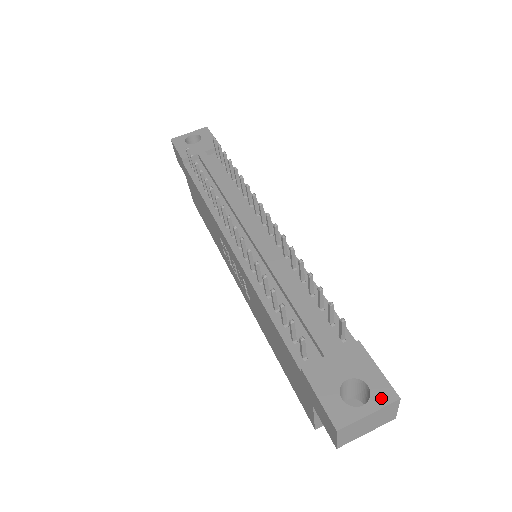
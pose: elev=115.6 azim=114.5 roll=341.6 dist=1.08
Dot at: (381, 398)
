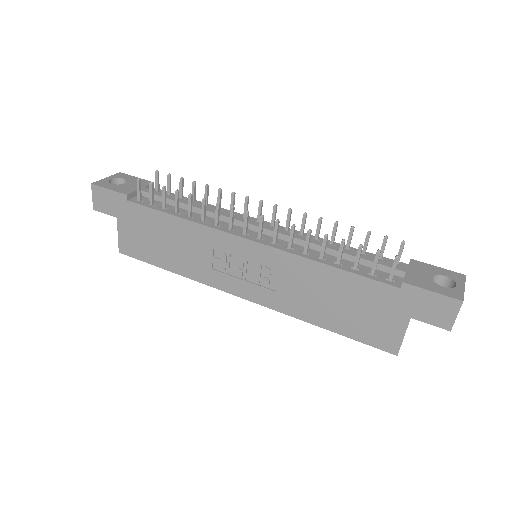
Dot at: (459, 278)
